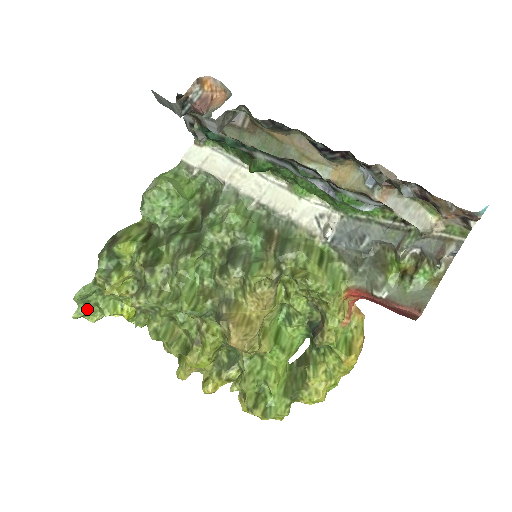
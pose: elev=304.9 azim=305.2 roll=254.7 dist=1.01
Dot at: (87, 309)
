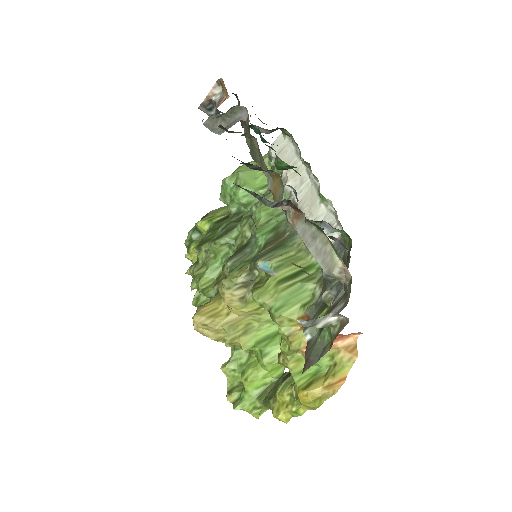
Dot at: occluded
